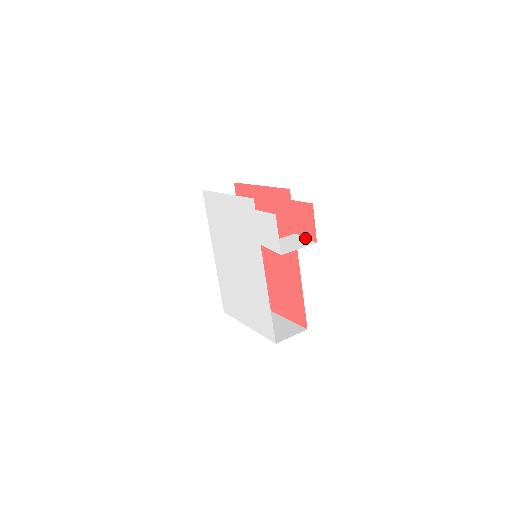
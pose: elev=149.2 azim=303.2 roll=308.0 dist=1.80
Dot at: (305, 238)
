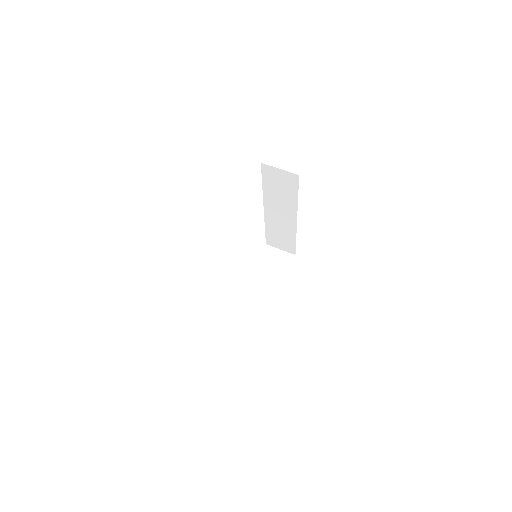
Dot at: (243, 304)
